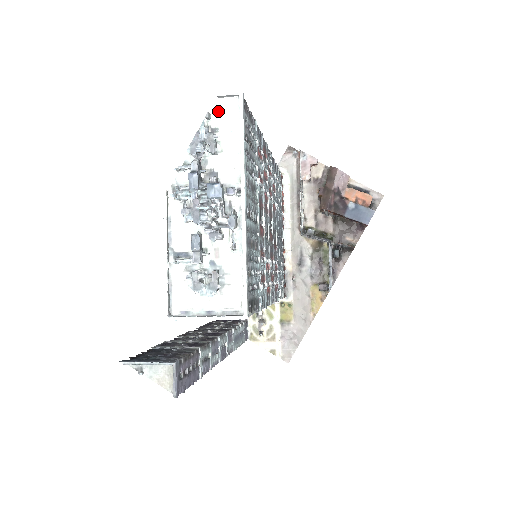
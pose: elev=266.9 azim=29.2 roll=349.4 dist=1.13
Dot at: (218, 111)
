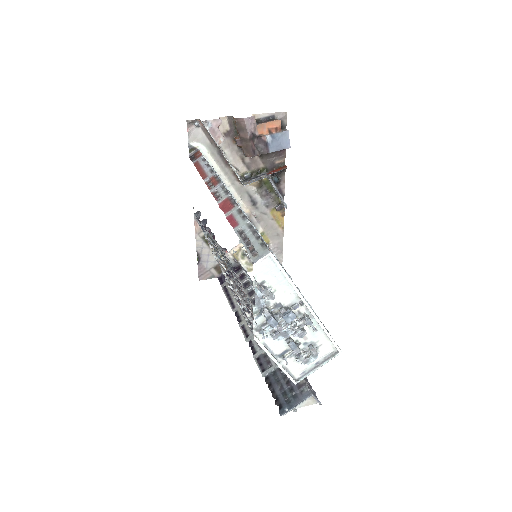
Dot at: (258, 271)
